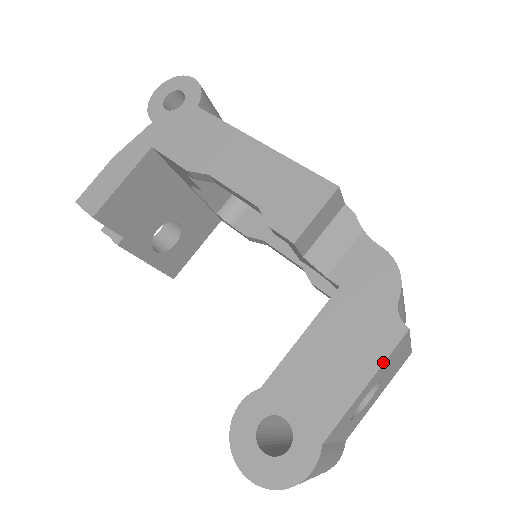
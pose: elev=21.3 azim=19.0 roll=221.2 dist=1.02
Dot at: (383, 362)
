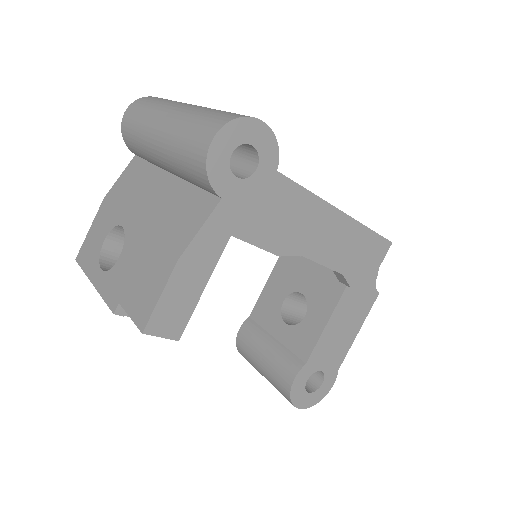
Dot at: occluded
